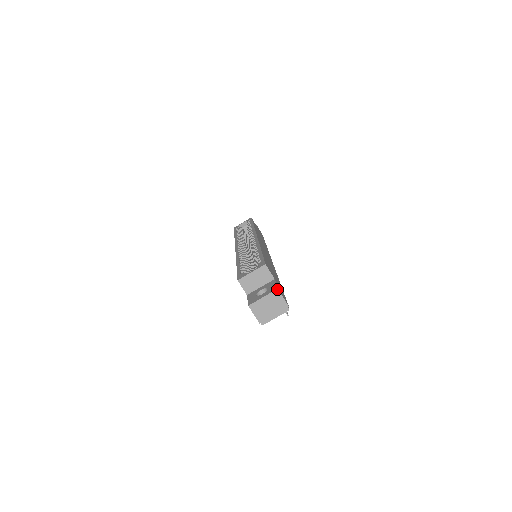
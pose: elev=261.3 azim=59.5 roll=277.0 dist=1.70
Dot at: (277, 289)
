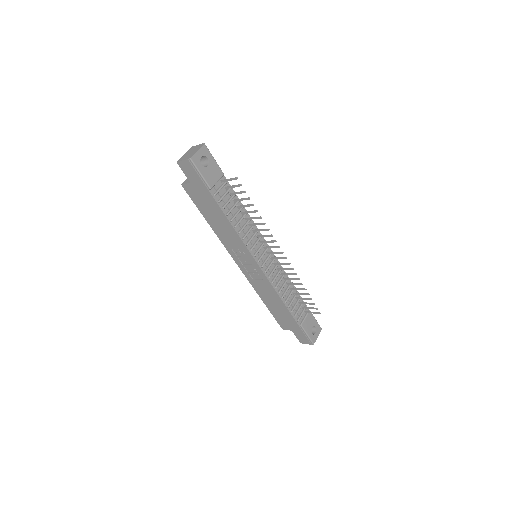
Dot at: (192, 147)
